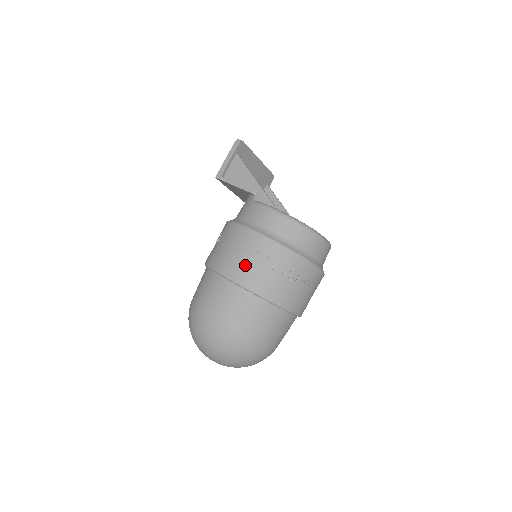
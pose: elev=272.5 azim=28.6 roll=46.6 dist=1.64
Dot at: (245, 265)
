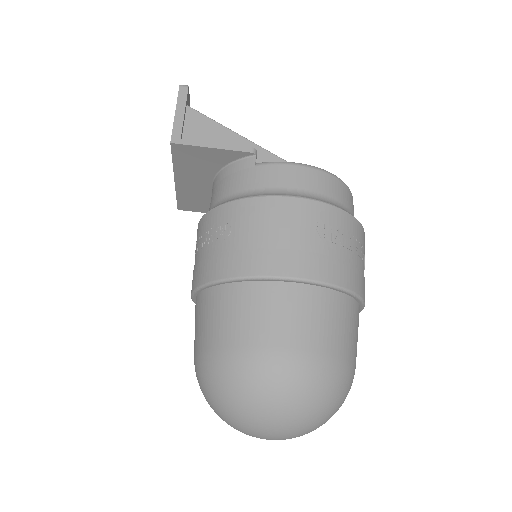
Dot at: (312, 249)
